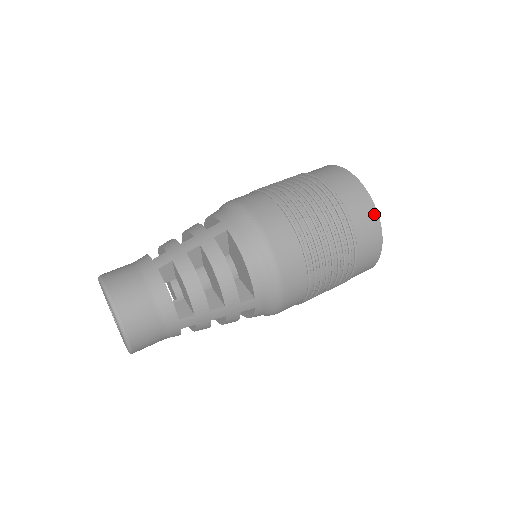
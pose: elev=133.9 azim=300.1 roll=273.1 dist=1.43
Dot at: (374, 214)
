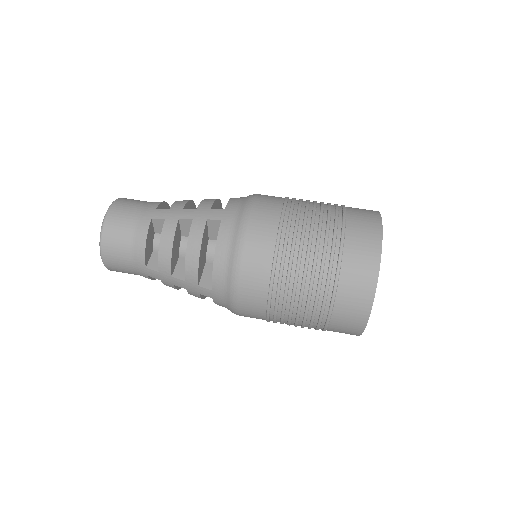
Dot at: (371, 287)
